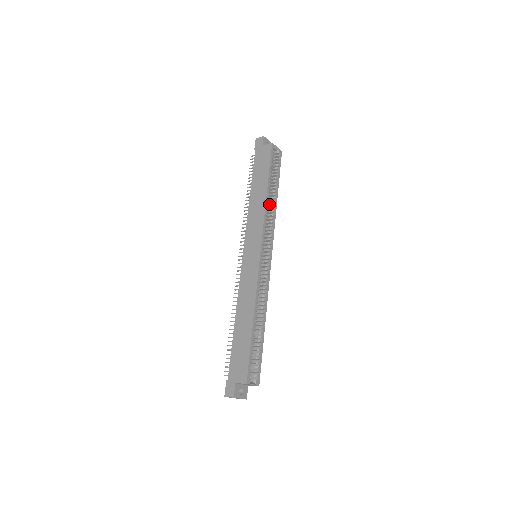
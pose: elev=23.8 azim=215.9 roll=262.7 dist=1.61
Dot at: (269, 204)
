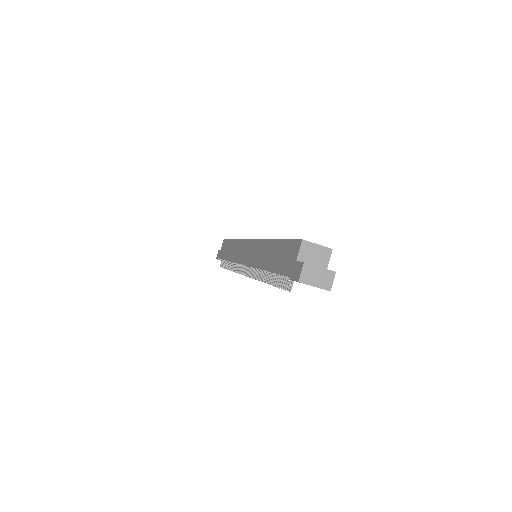
Dot at: occluded
